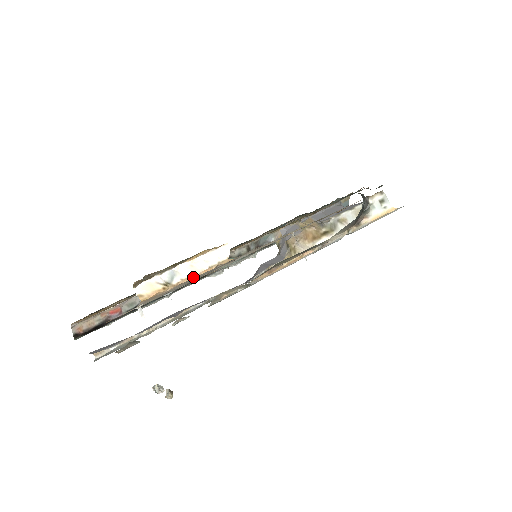
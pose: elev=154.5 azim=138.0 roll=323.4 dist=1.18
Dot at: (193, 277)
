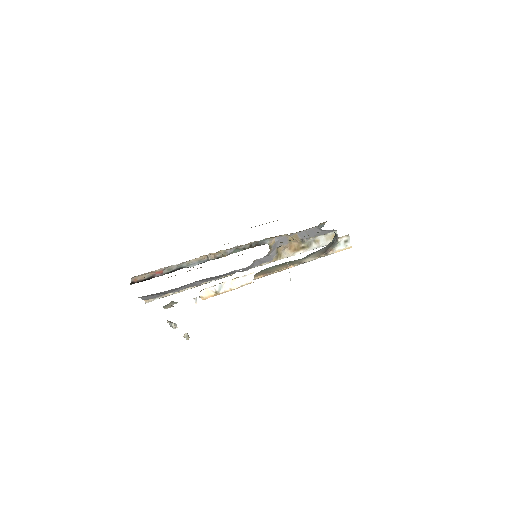
Dot at: (231, 290)
